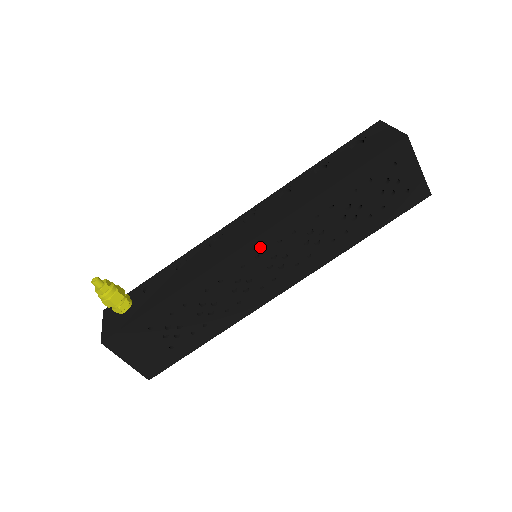
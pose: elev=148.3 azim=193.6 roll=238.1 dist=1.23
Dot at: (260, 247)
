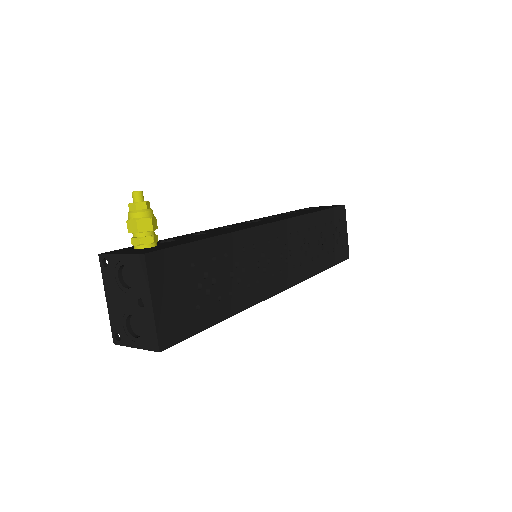
Dot at: (281, 231)
